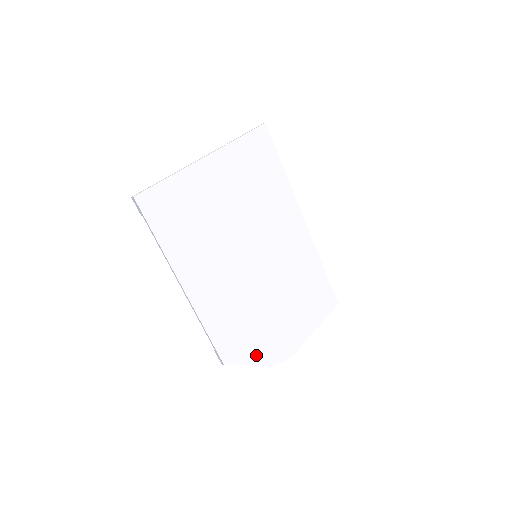
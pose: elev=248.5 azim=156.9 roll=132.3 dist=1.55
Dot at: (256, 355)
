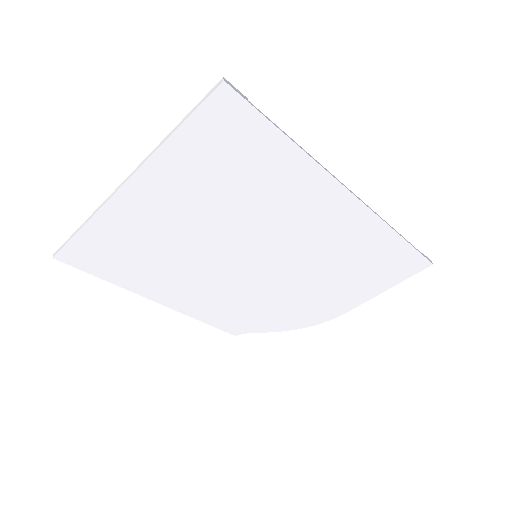
Dot at: (278, 325)
